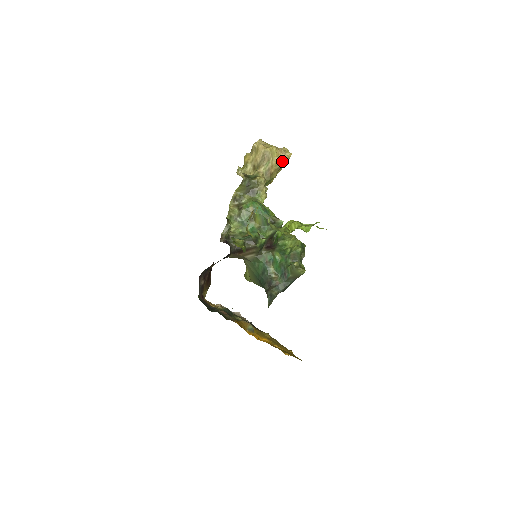
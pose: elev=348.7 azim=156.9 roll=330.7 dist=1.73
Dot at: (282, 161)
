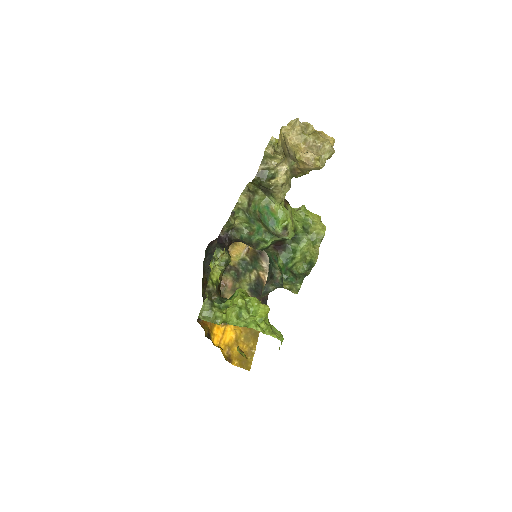
Dot at: (309, 169)
